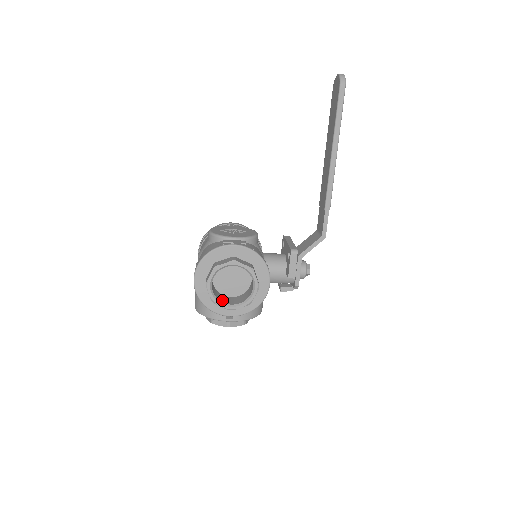
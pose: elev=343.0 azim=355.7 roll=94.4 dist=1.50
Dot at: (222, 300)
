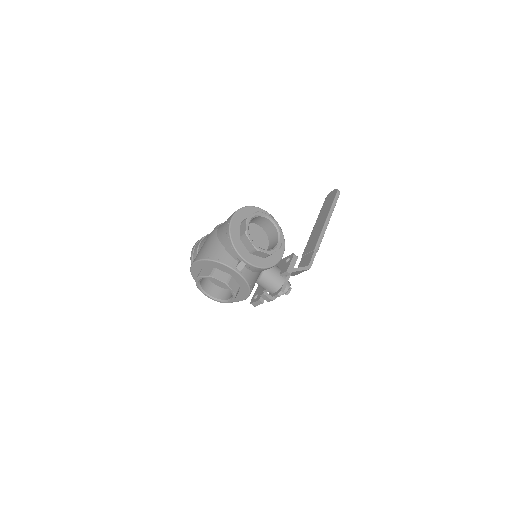
Dot at: occluded
